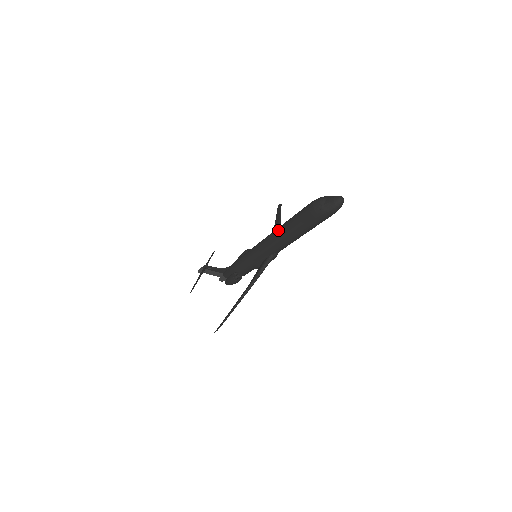
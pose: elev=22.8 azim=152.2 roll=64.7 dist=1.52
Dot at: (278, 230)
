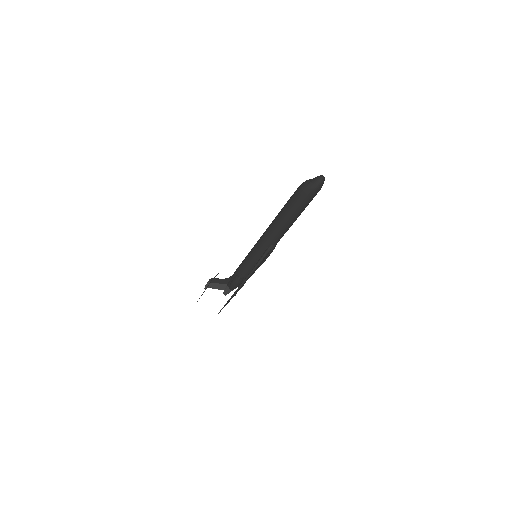
Dot at: (274, 220)
